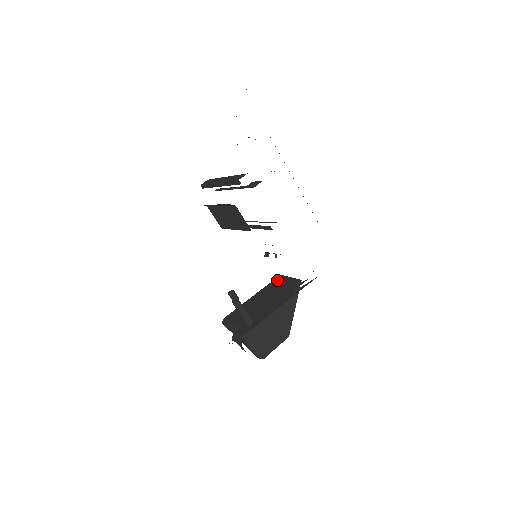
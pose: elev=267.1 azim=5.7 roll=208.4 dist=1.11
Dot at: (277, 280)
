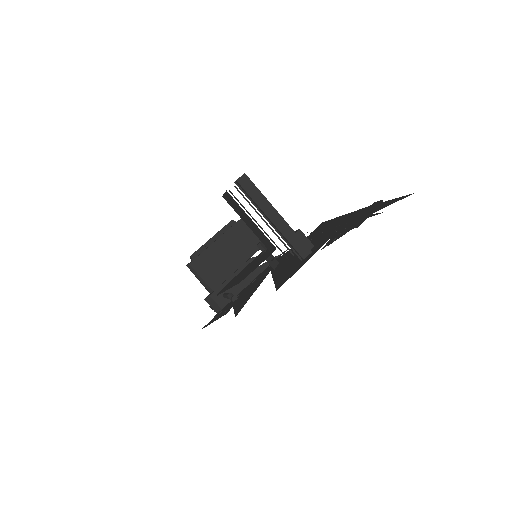
Dot at: (240, 227)
